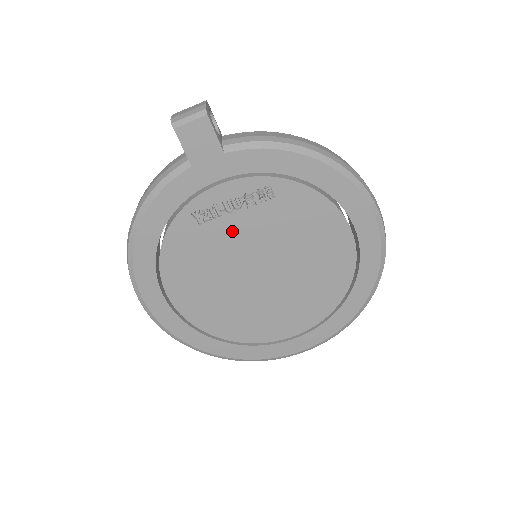
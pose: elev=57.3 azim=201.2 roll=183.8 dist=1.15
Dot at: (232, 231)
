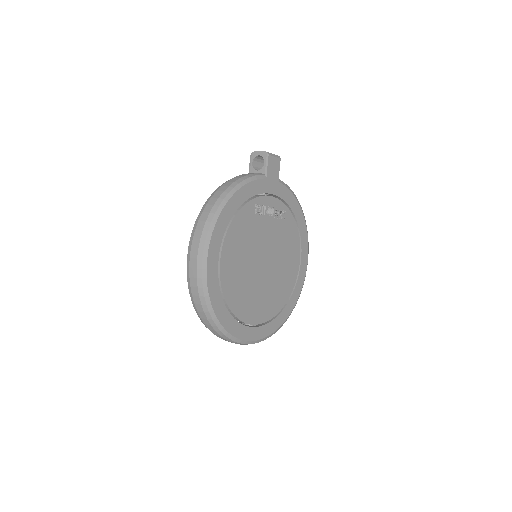
Dot at: (264, 227)
